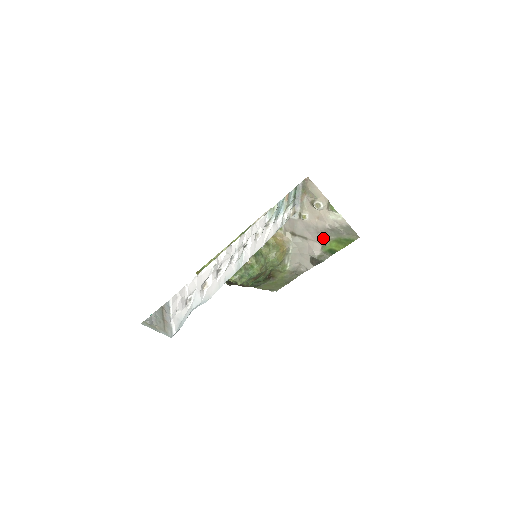
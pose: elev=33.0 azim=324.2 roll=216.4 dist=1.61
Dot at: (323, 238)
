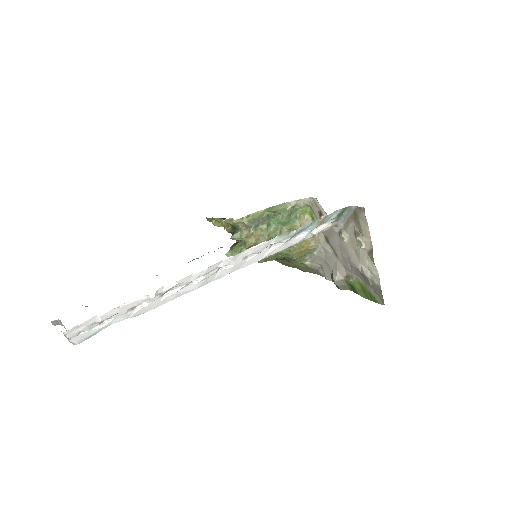
Dot at: (351, 271)
